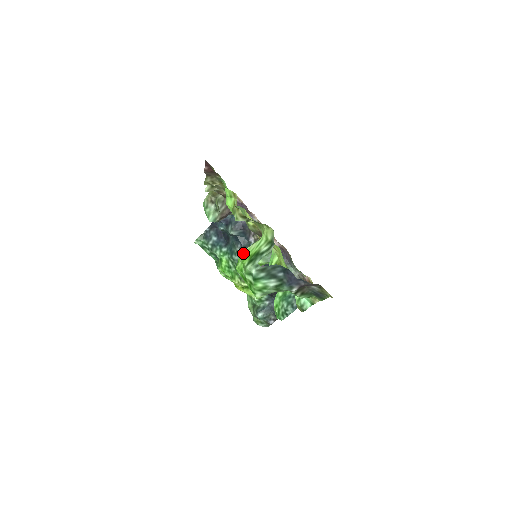
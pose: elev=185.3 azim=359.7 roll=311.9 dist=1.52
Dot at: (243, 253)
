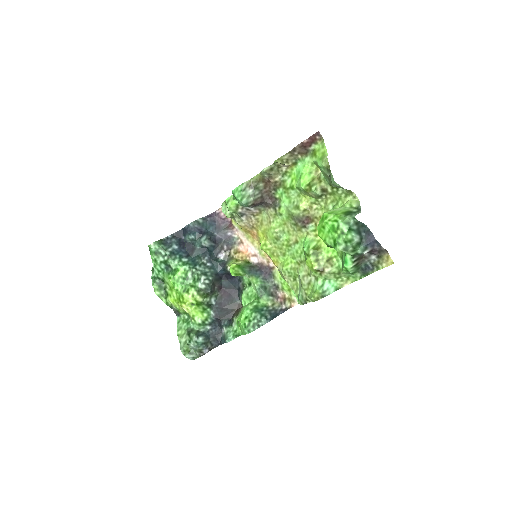
Dot at: (330, 212)
